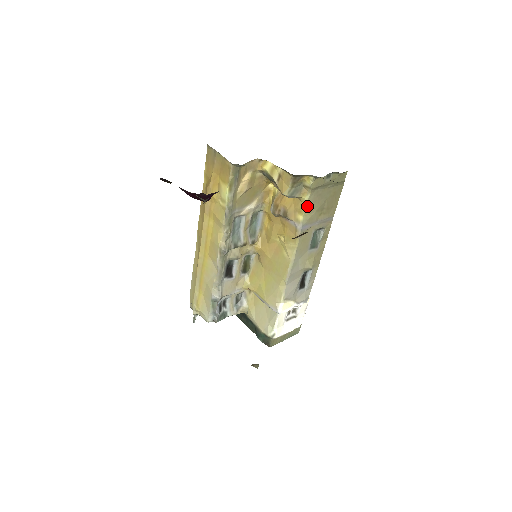
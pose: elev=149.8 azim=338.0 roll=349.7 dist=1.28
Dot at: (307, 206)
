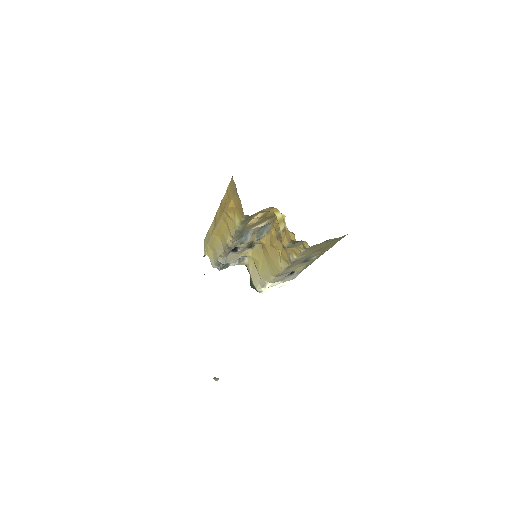
Dot at: (302, 253)
